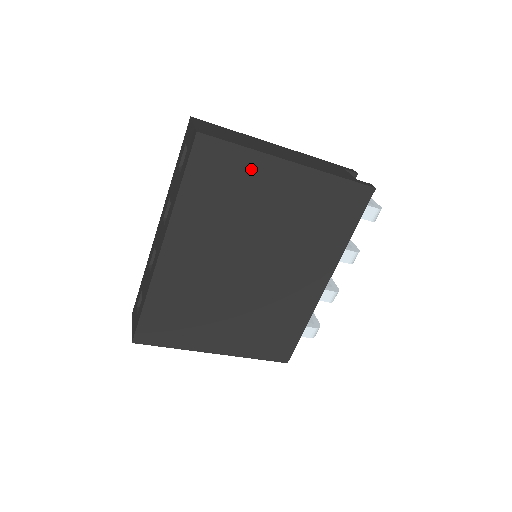
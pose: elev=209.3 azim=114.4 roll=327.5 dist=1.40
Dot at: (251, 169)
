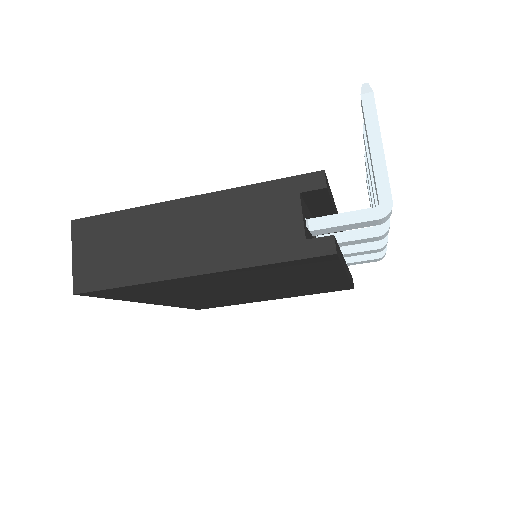
Dot at: (158, 286)
